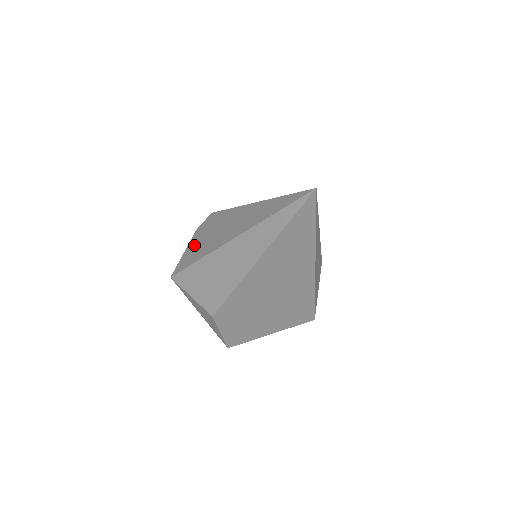
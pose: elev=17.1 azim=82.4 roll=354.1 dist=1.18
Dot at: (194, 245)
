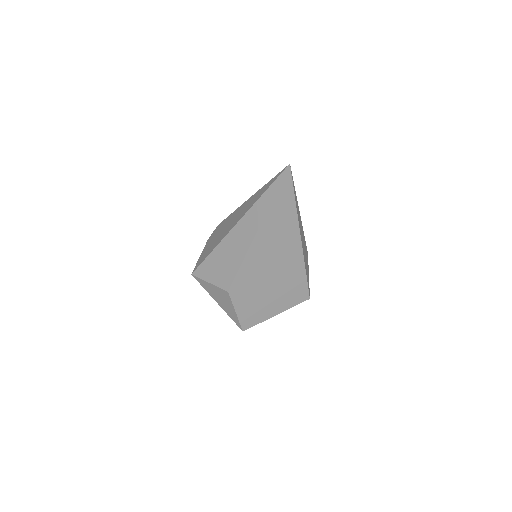
Dot at: (207, 247)
